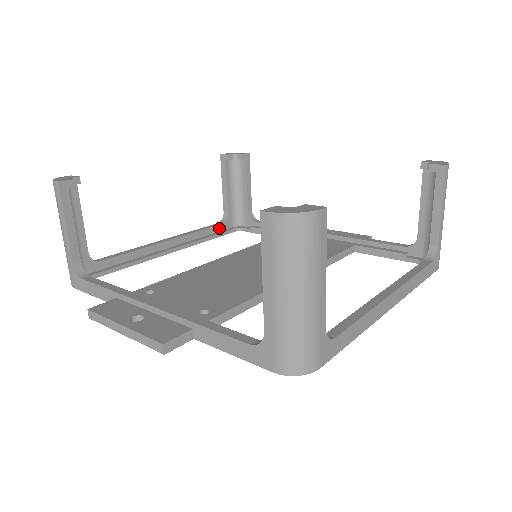
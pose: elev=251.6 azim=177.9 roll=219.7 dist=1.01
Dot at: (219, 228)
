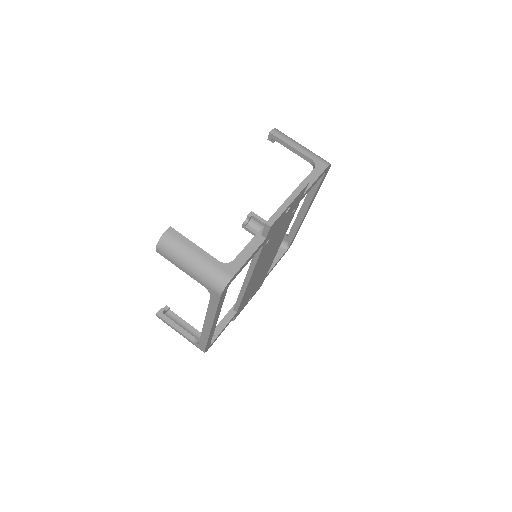
Dot at: occluded
